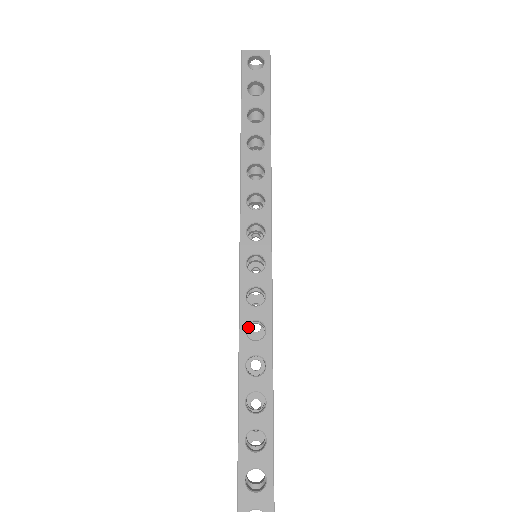
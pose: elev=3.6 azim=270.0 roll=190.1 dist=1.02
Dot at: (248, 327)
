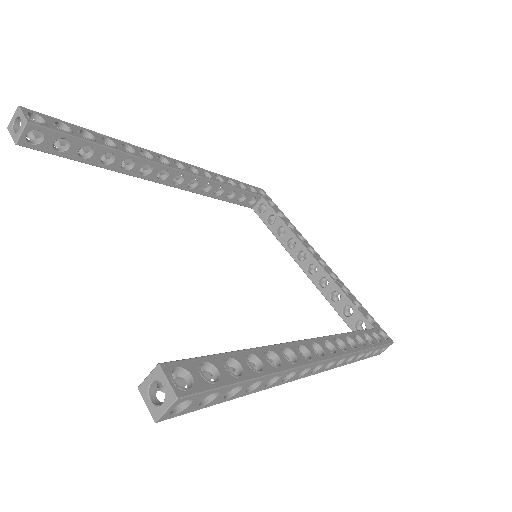
Dot at: (146, 174)
